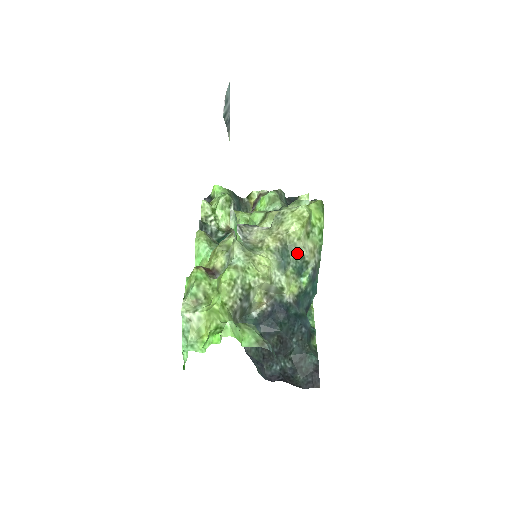
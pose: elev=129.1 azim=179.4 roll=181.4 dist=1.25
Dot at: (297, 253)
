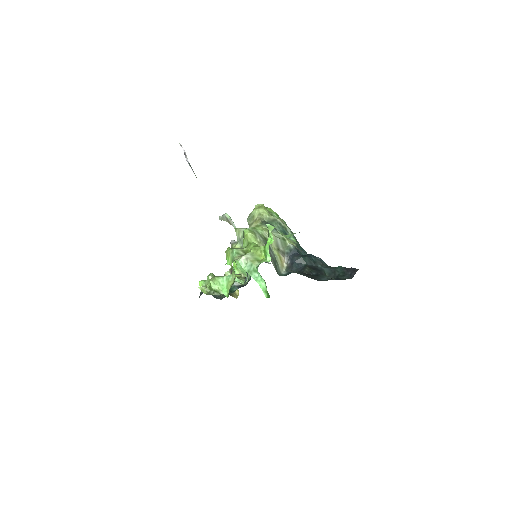
Dot at: (274, 221)
